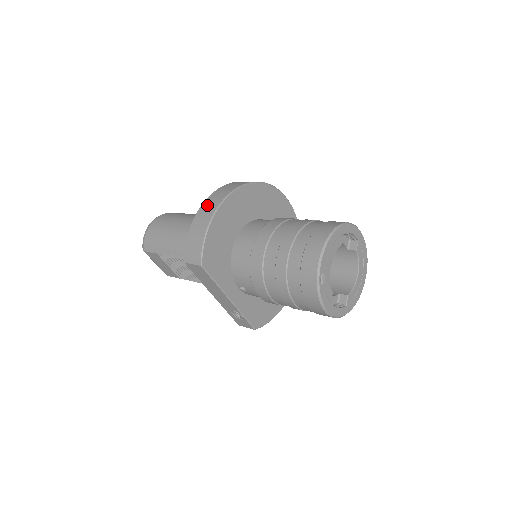
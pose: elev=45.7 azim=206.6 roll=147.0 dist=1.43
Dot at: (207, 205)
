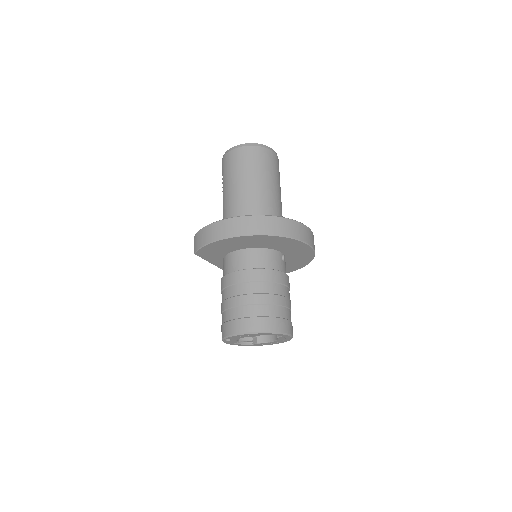
Dot at: (222, 226)
